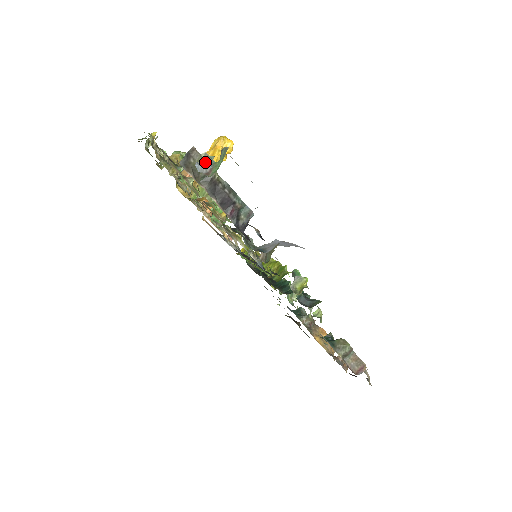
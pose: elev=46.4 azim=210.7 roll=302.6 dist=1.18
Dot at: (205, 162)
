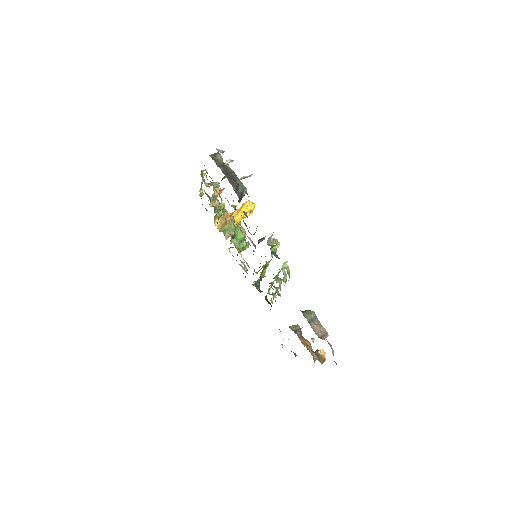
Dot at: (221, 151)
